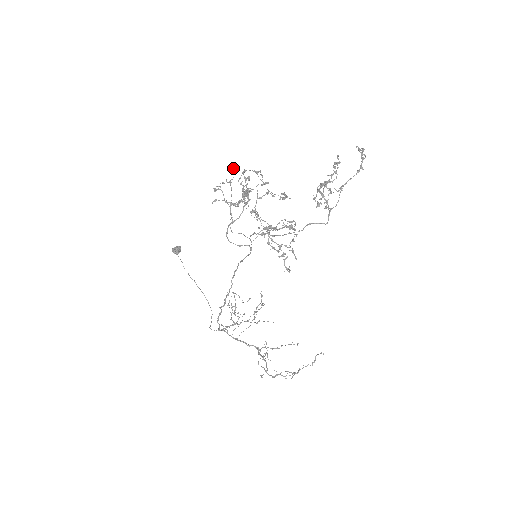
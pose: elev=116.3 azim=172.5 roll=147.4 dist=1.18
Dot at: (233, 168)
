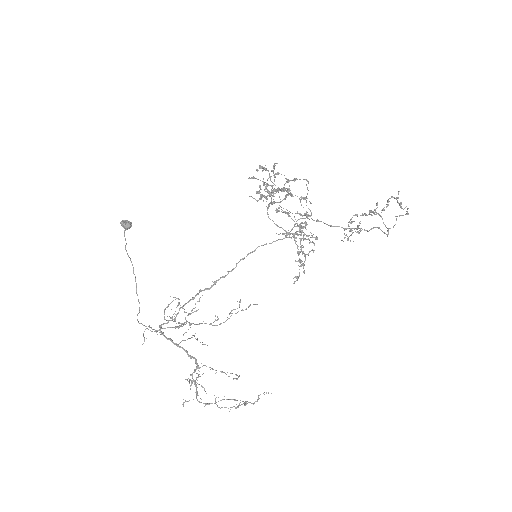
Dot at: (275, 163)
